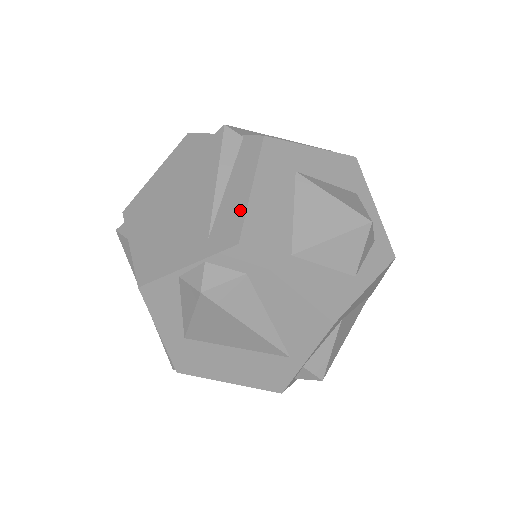
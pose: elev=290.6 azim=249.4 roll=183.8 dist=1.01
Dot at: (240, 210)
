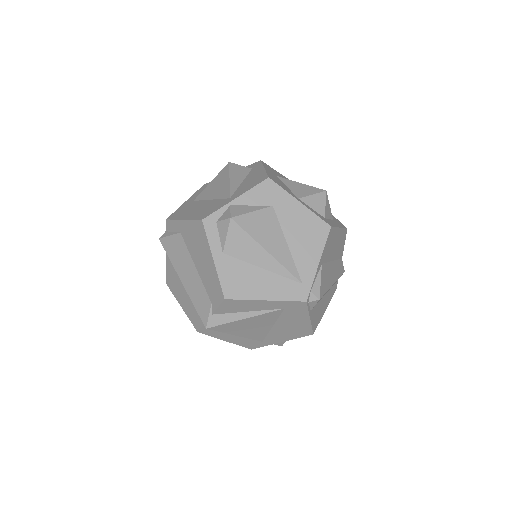
Dot at: occluded
